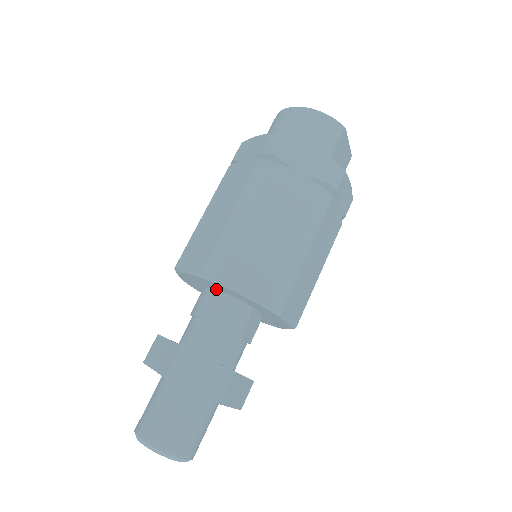
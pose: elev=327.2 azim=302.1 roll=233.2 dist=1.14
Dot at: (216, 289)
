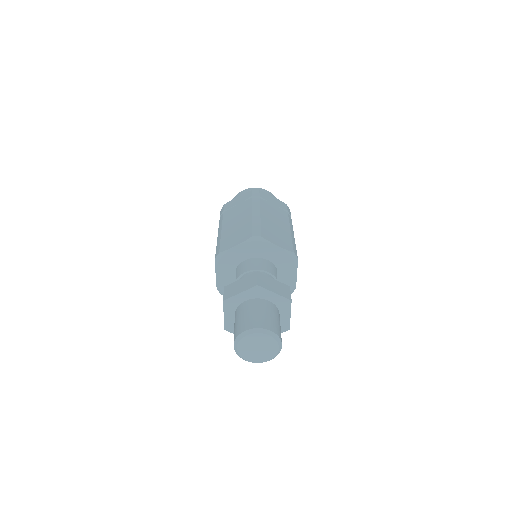
Dot at: (253, 258)
